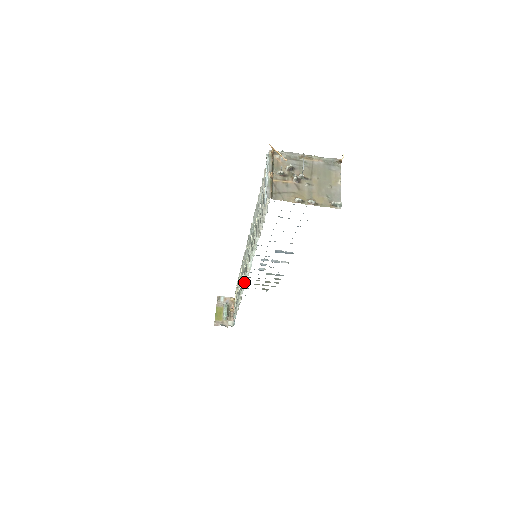
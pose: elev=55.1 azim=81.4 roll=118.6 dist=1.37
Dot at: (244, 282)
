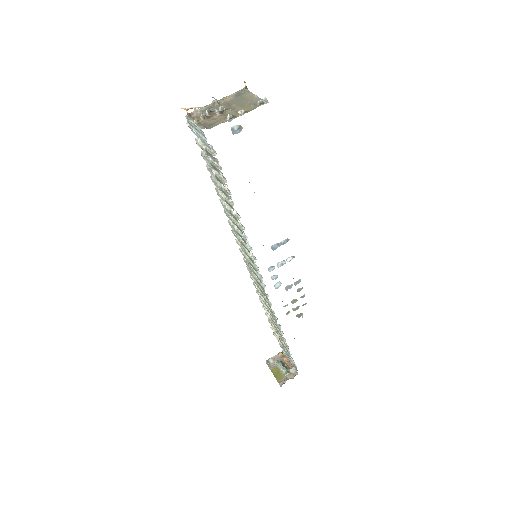
Dot at: (262, 285)
